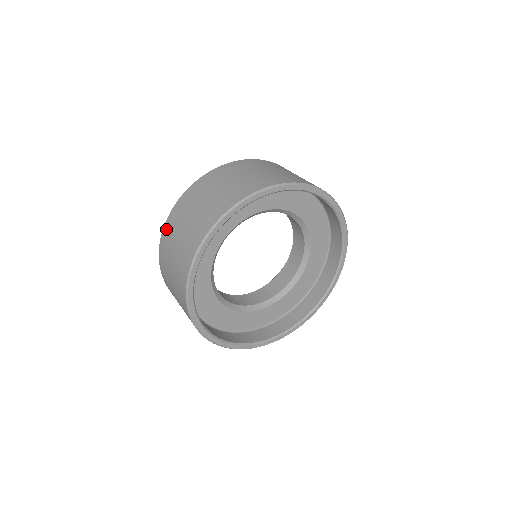
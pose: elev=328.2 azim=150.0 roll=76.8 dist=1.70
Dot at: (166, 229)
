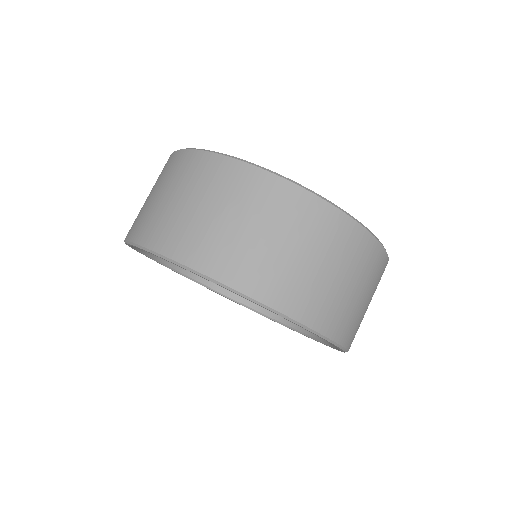
Dot at: occluded
